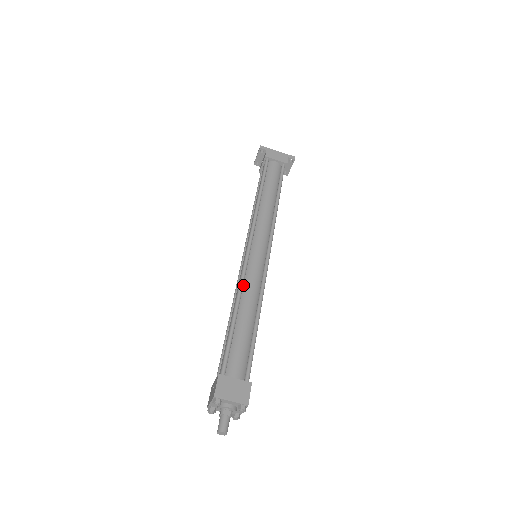
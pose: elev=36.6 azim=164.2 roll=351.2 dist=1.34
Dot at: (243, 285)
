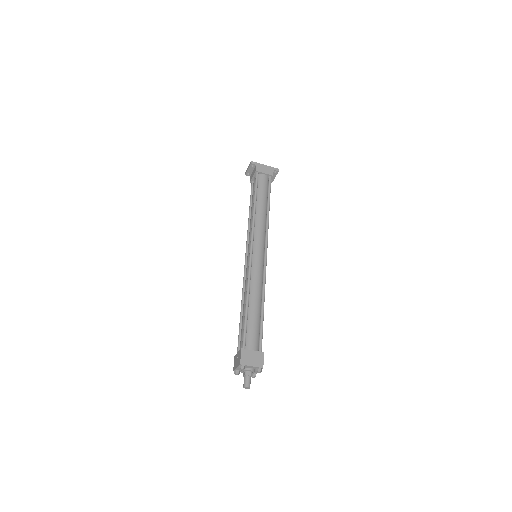
Dot at: (250, 281)
